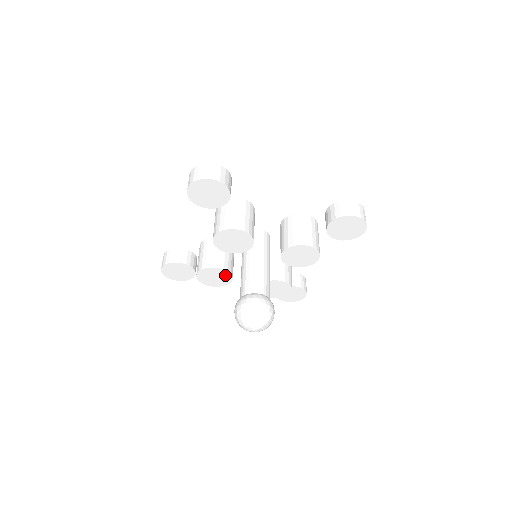
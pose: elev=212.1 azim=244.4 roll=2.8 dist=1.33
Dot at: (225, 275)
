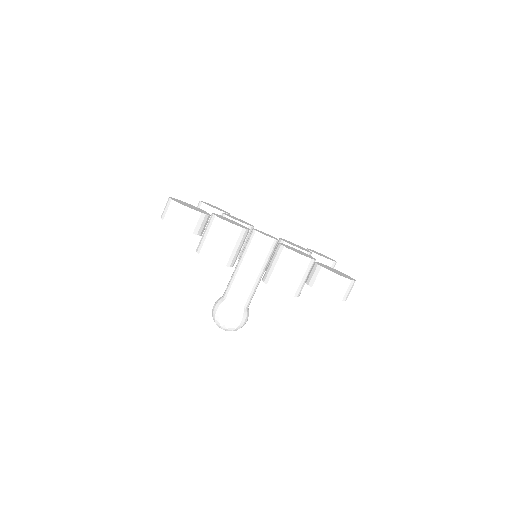
Dot at: occluded
